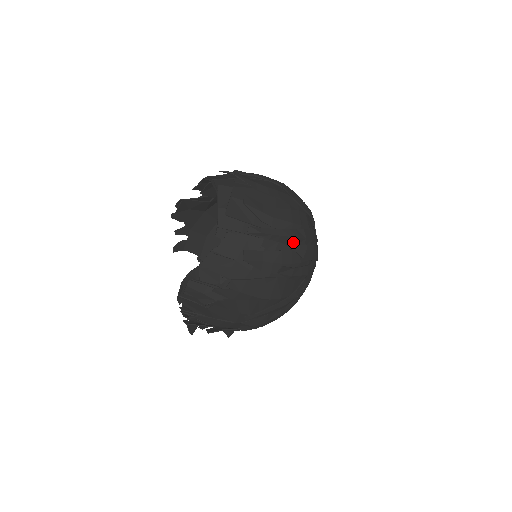
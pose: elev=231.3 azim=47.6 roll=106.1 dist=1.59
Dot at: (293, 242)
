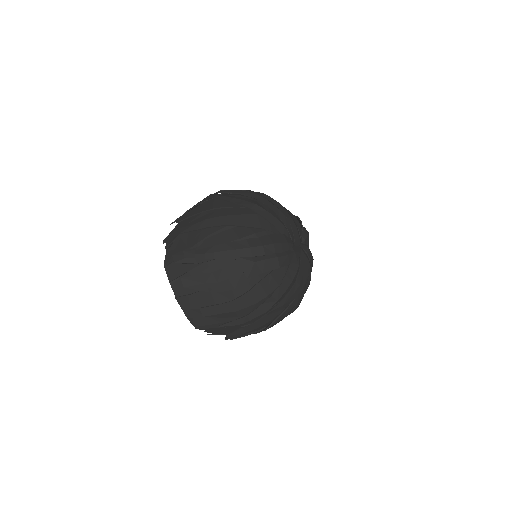
Dot at: occluded
